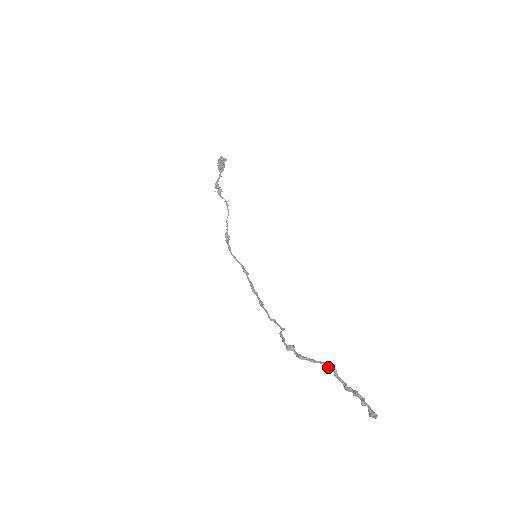
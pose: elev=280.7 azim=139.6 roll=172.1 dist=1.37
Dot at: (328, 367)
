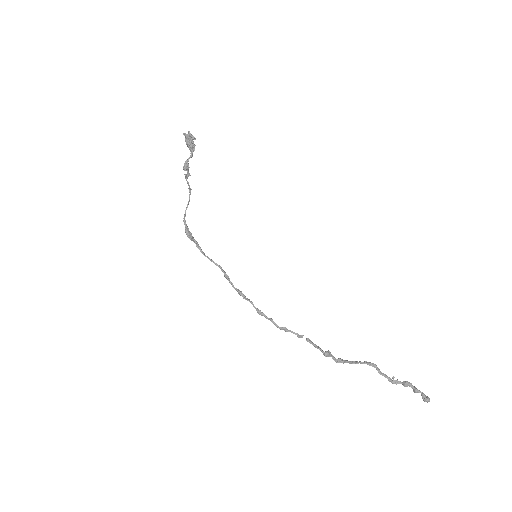
Dot at: (370, 365)
